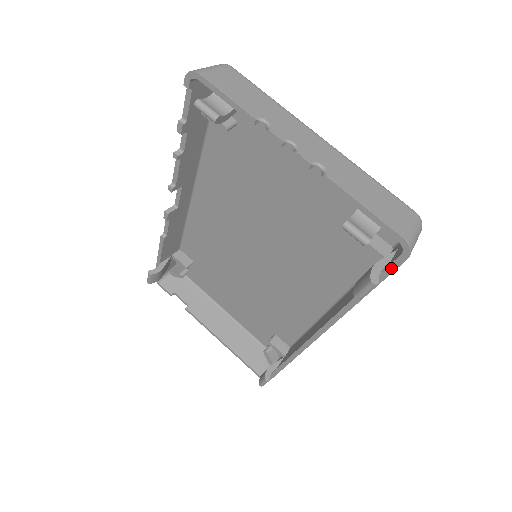
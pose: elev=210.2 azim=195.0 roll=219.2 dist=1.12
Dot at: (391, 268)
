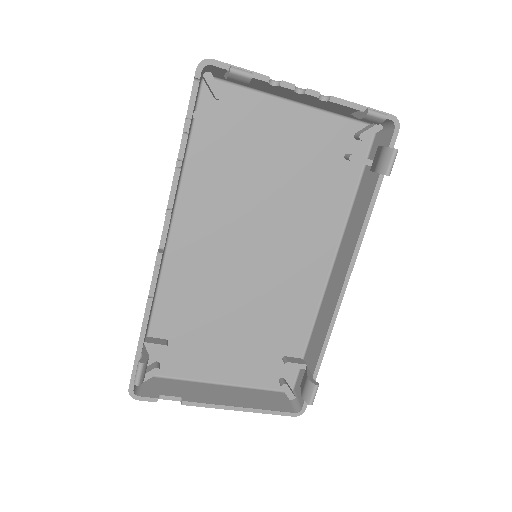
Dot at: (391, 147)
